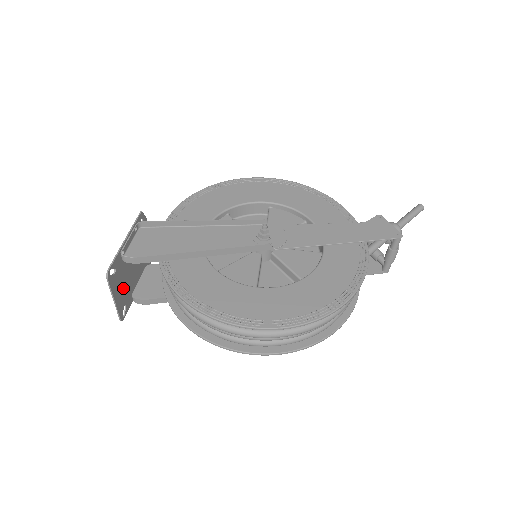
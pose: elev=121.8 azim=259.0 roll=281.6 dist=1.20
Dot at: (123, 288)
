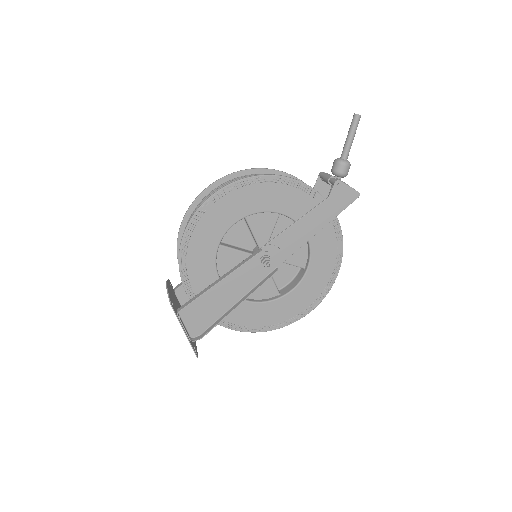
Dot at: occluded
